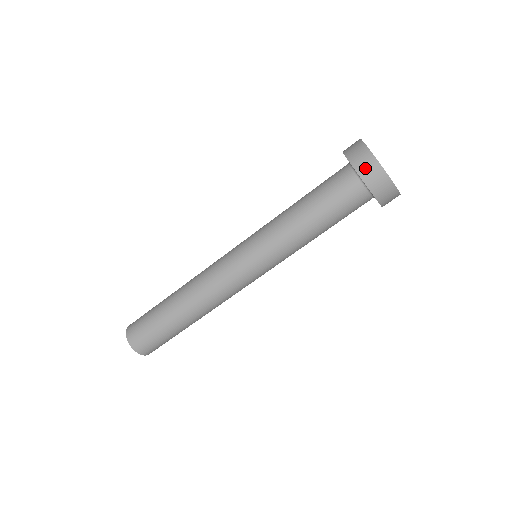
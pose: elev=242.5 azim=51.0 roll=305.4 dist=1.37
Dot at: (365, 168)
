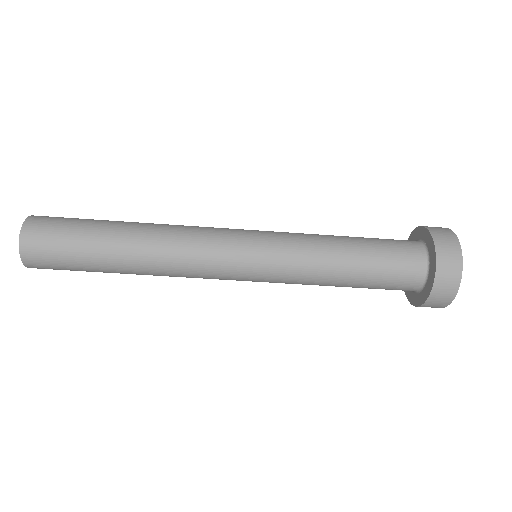
Dot at: (446, 276)
